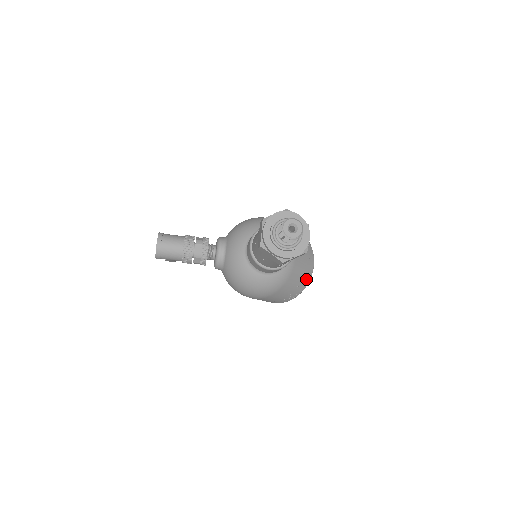
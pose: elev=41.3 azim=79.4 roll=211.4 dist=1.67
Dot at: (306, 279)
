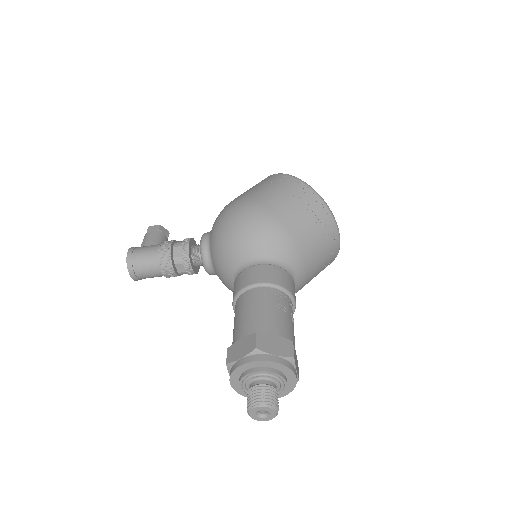
Dot at: (331, 260)
